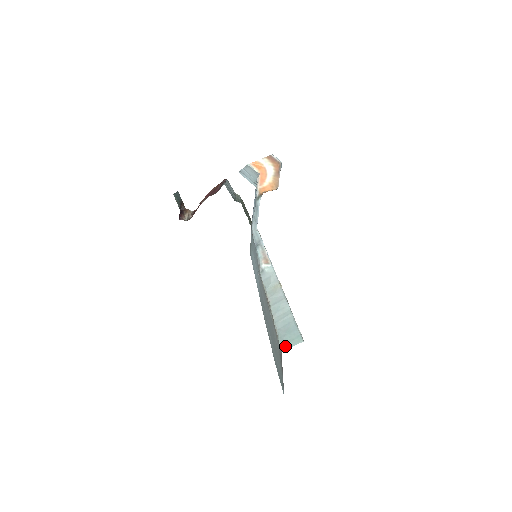
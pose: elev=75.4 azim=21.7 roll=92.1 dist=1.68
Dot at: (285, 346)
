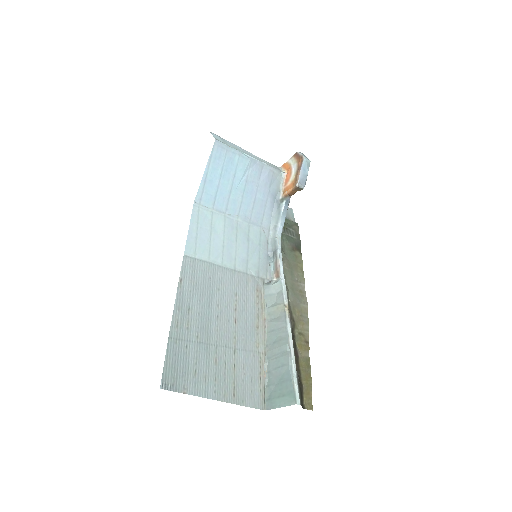
Dot at: (272, 403)
